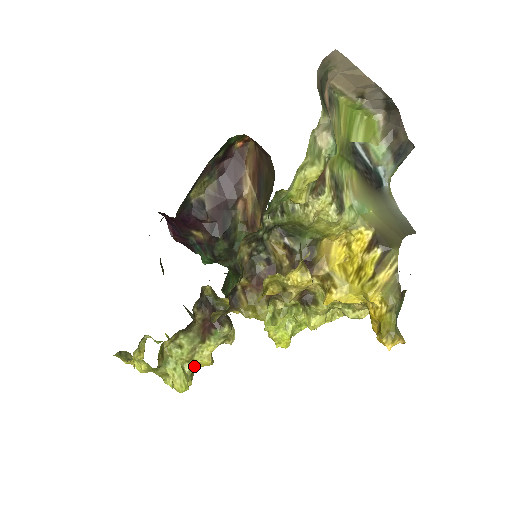
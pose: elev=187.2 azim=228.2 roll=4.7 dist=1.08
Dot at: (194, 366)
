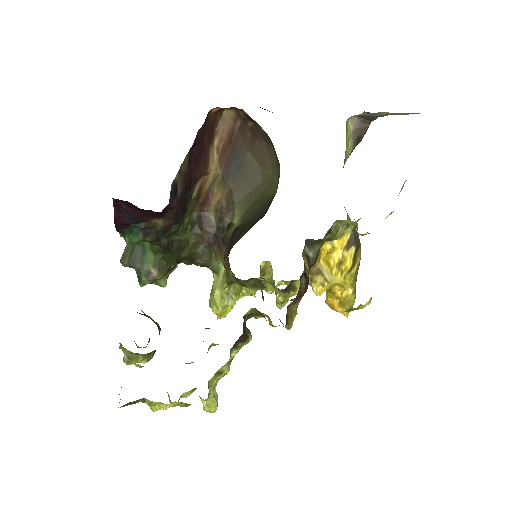
Dot at: occluded
